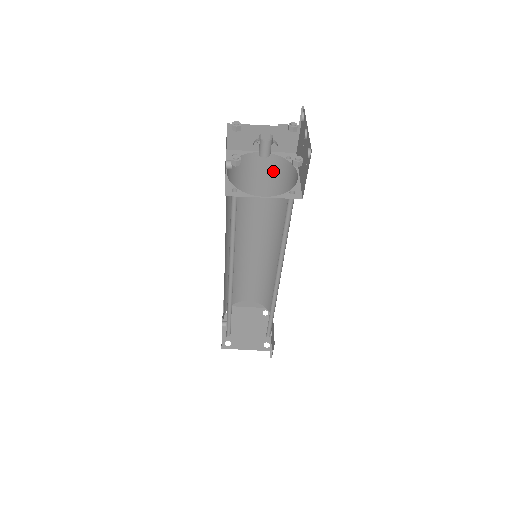
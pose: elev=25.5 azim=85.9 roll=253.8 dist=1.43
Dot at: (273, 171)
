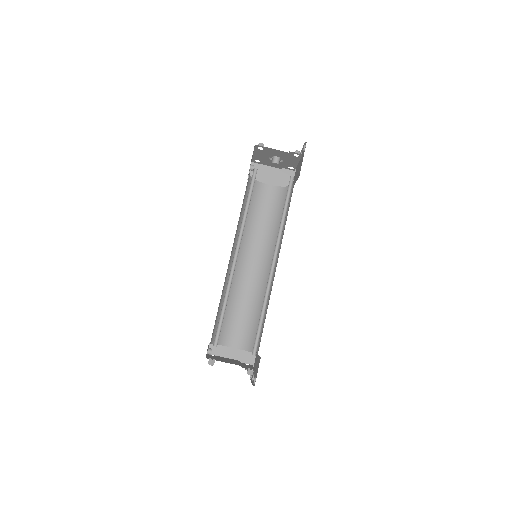
Dot at: (275, 199)
